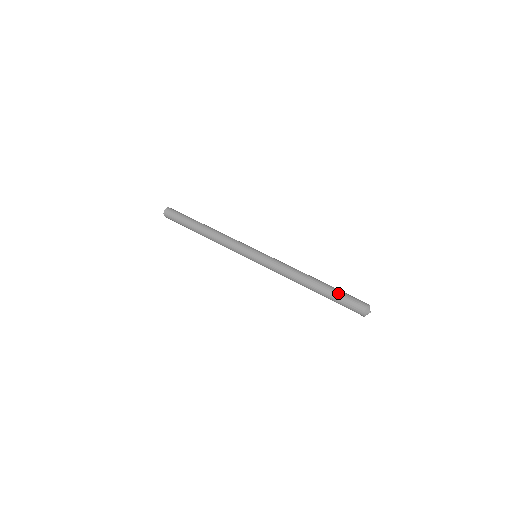
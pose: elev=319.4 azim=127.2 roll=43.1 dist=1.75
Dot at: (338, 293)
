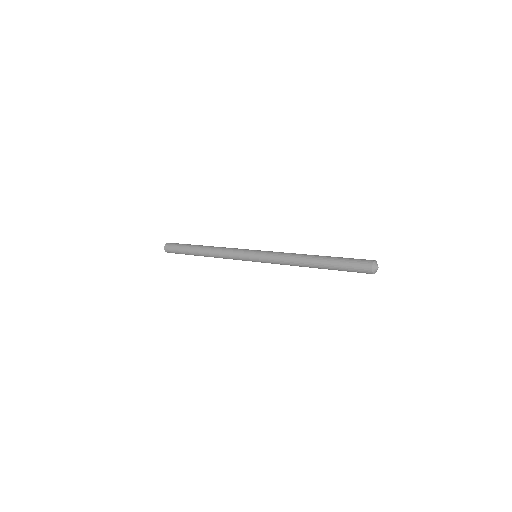
Dot at: (341, 259)
